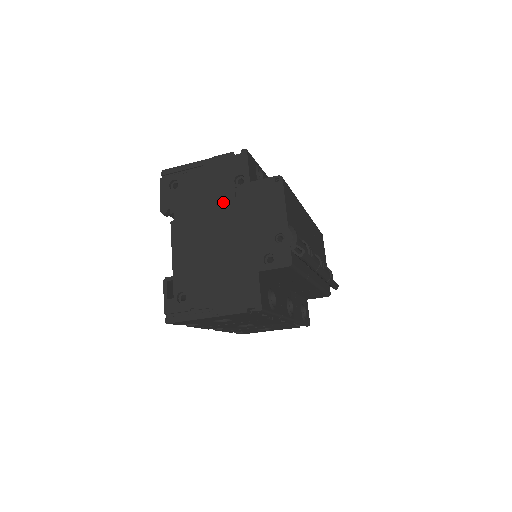
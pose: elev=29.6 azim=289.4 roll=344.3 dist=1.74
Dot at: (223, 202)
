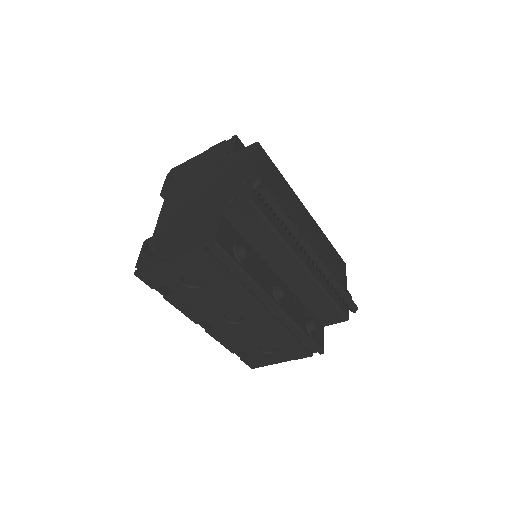
Dot at: (208, 173)
